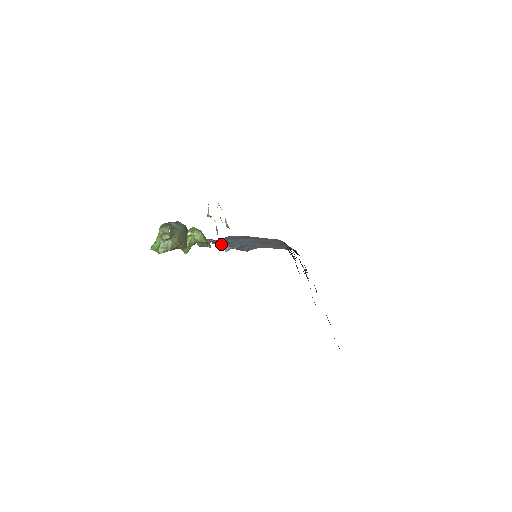
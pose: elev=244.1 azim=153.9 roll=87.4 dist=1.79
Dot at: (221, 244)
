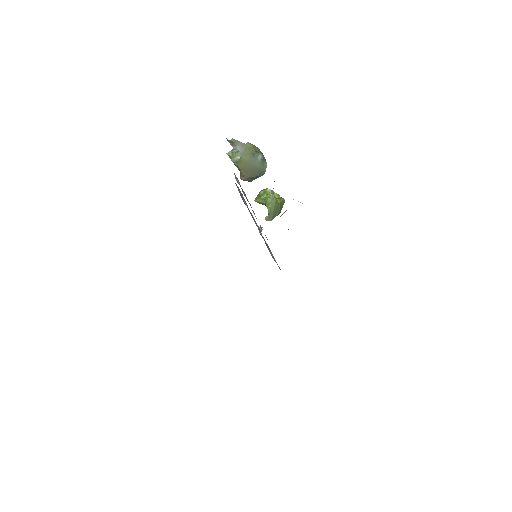
Dot at: occluded
